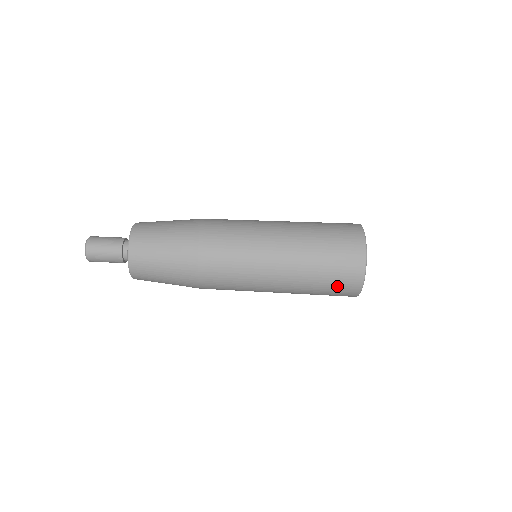
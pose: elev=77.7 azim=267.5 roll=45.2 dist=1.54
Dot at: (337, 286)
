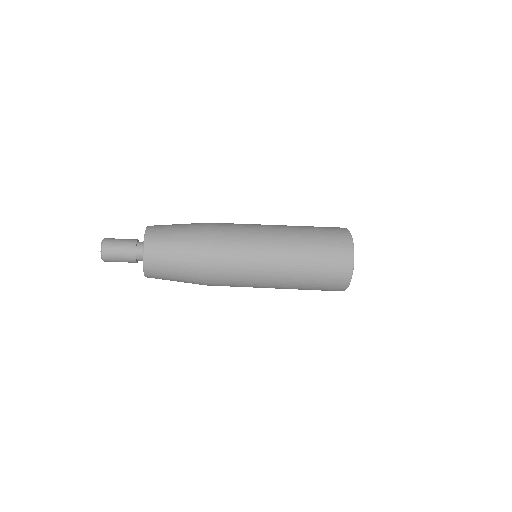
Dot at: (327, 286)
